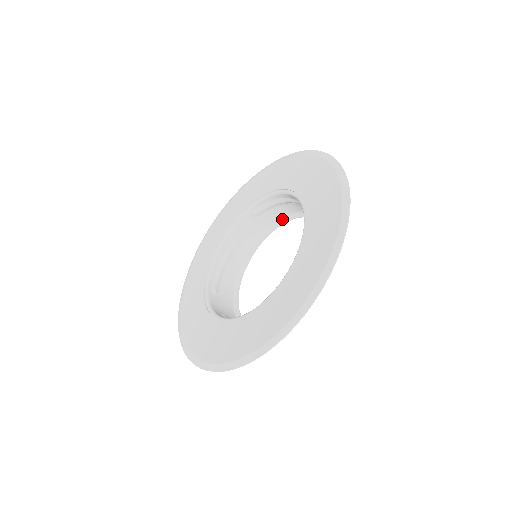
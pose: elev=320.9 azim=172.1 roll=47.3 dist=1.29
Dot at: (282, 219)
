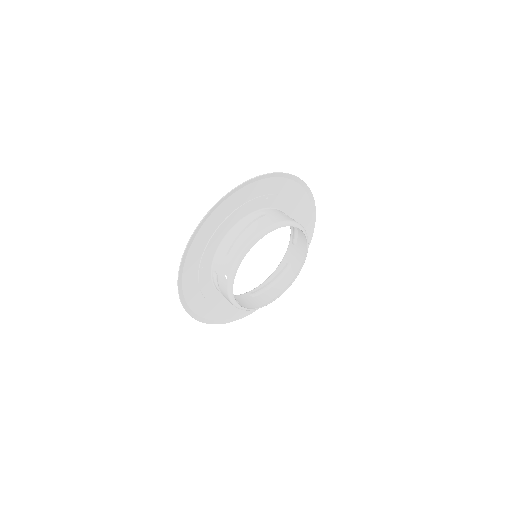
Dot at: occluded
